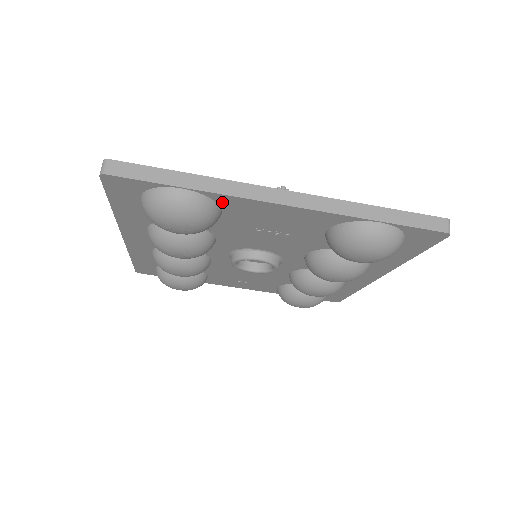
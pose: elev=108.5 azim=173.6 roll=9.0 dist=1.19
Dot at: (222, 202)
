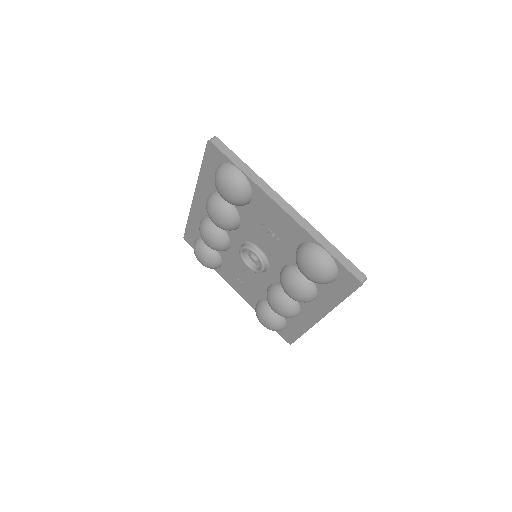
Dot at: (254, 191)
